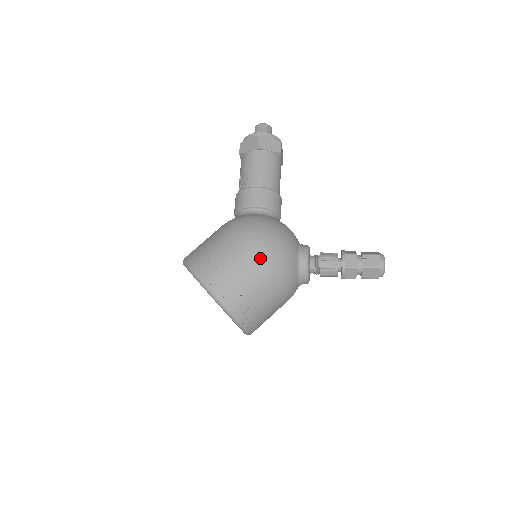
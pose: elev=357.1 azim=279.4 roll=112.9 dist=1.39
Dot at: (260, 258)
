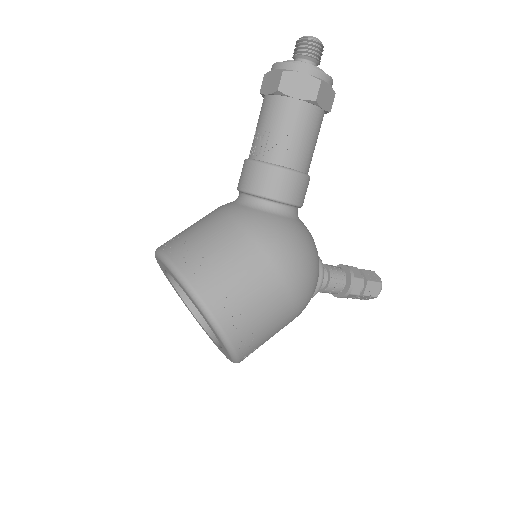
Dot at: (296, 303)
